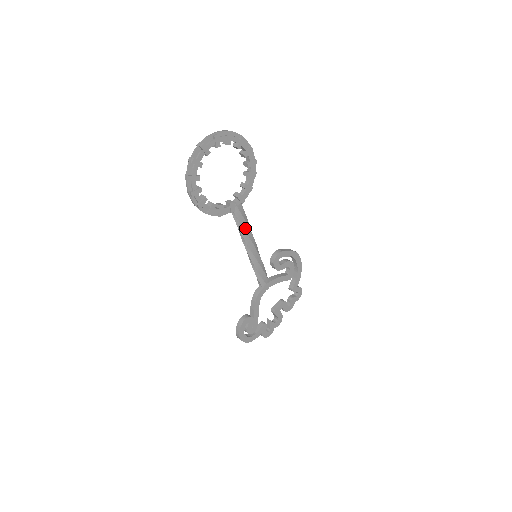
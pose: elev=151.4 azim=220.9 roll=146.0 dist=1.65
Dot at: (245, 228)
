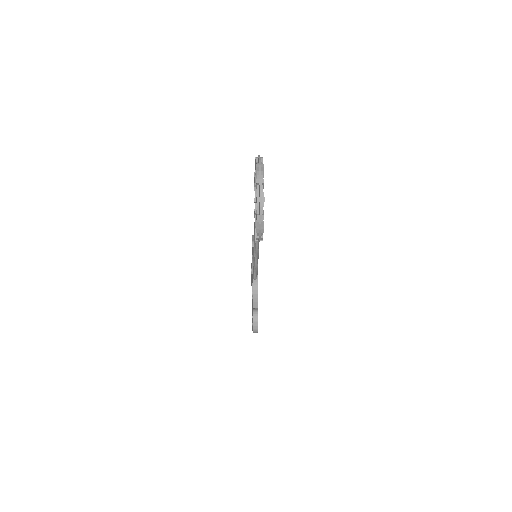
Dot at: occluded
